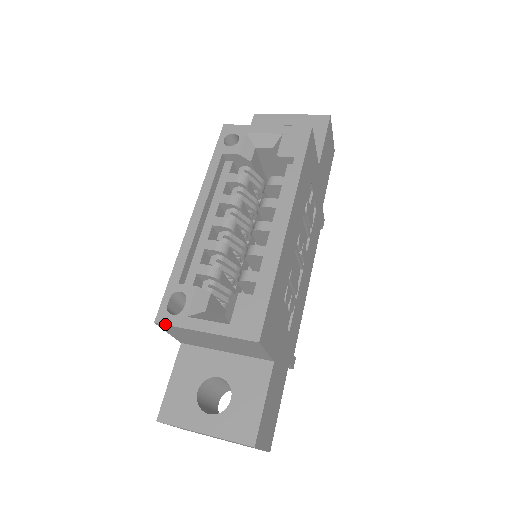
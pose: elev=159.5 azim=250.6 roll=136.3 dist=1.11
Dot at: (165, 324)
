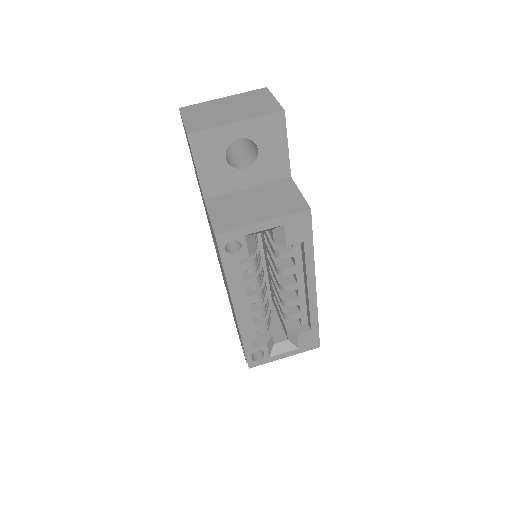
Dot at: occluded
